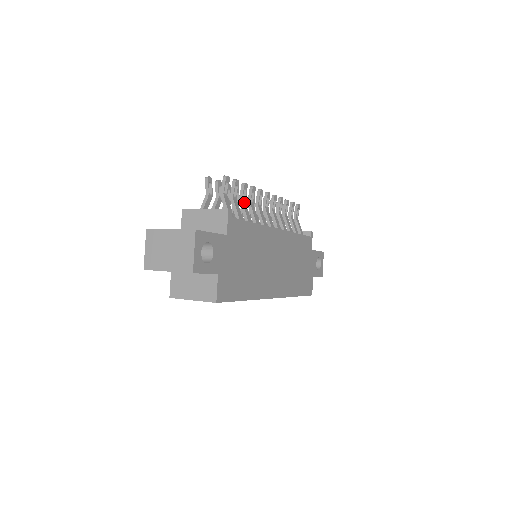
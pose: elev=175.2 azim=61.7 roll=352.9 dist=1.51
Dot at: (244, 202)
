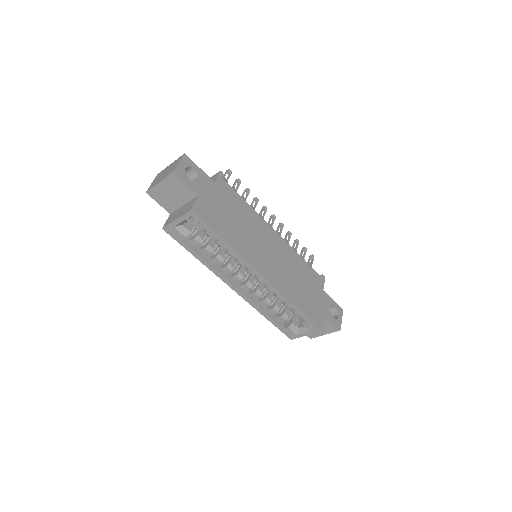
Dot at: (245, 199)
